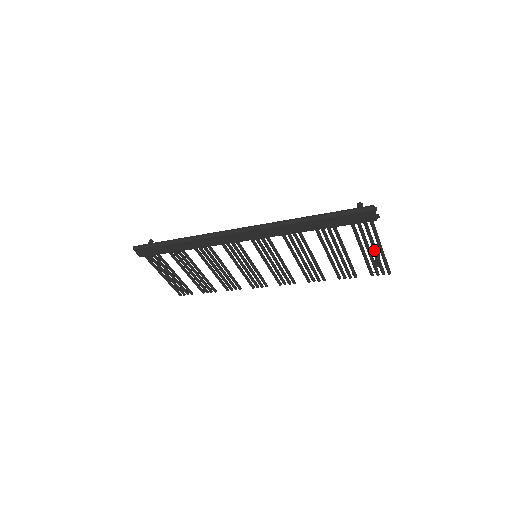
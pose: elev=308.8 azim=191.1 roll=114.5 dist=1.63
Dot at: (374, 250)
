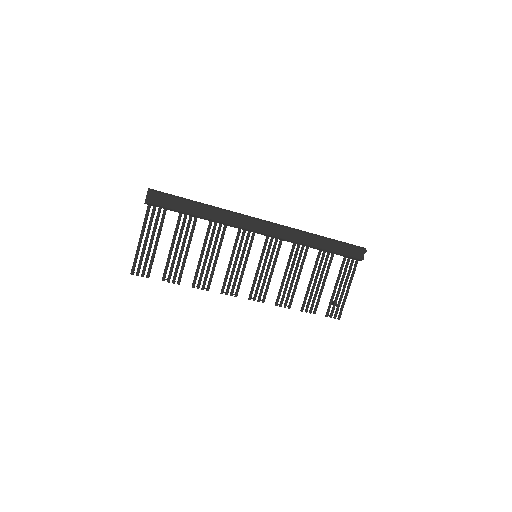
Dot at: (344, 289)
